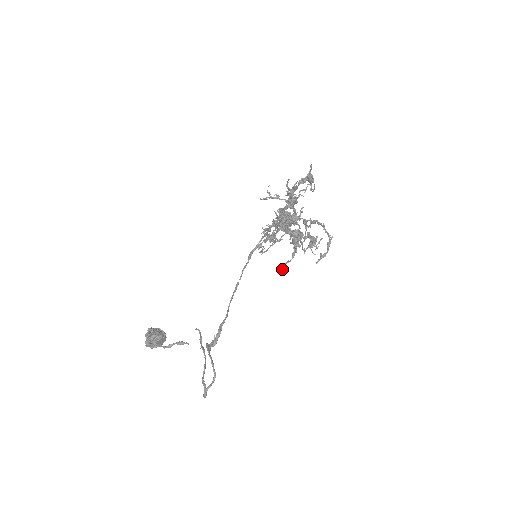
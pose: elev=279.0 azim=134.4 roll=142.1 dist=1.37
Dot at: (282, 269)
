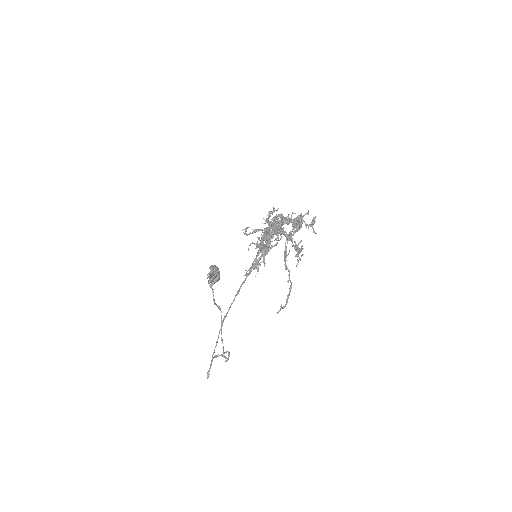
Dot at: occluded
